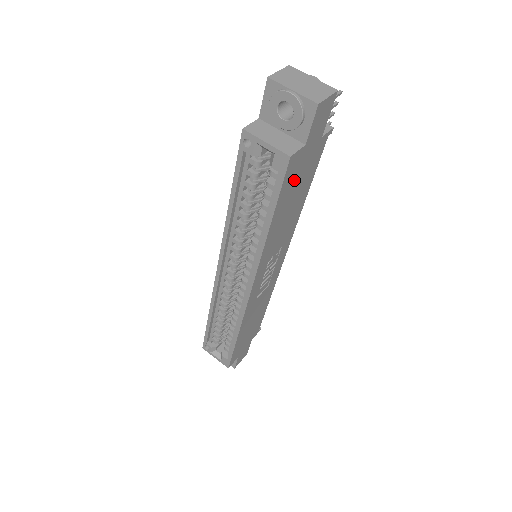
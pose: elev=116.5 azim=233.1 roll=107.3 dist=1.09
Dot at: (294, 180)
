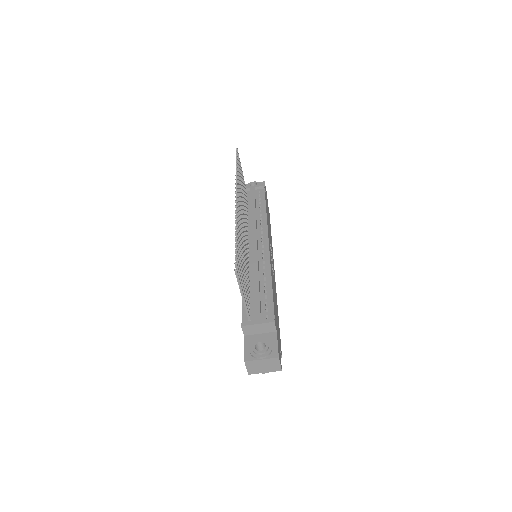
Dot at: (278, 328)
